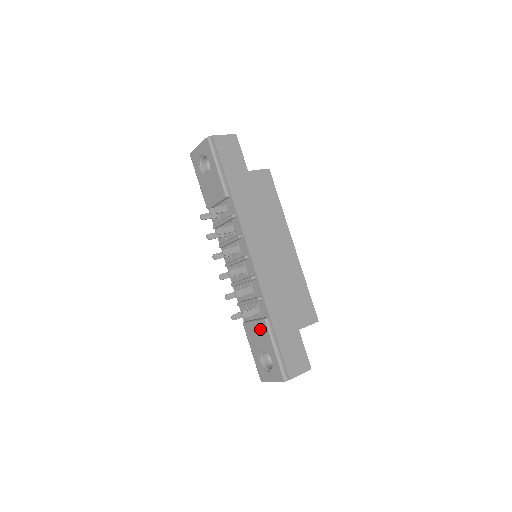
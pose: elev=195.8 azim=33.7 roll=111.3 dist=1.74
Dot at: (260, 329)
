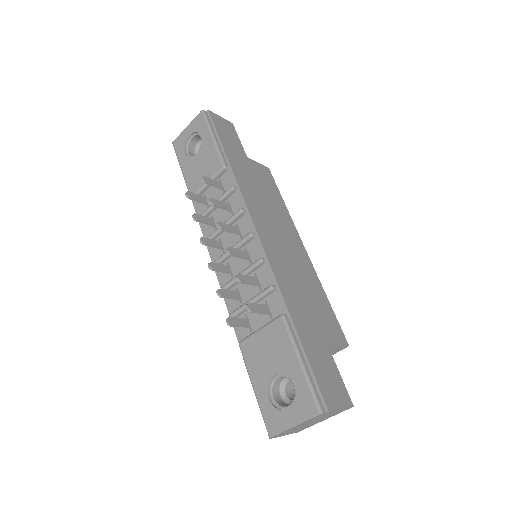
Dot at: (272, 336)
